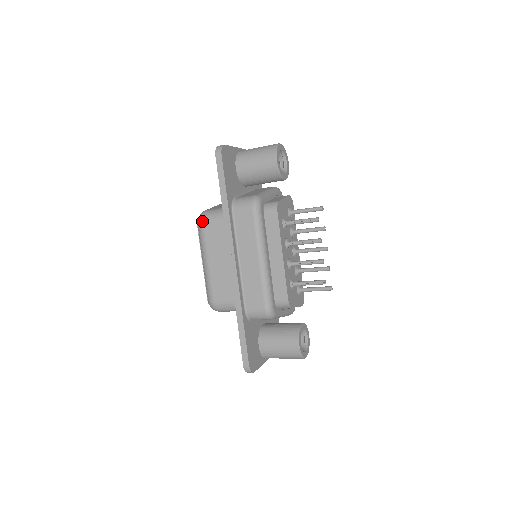
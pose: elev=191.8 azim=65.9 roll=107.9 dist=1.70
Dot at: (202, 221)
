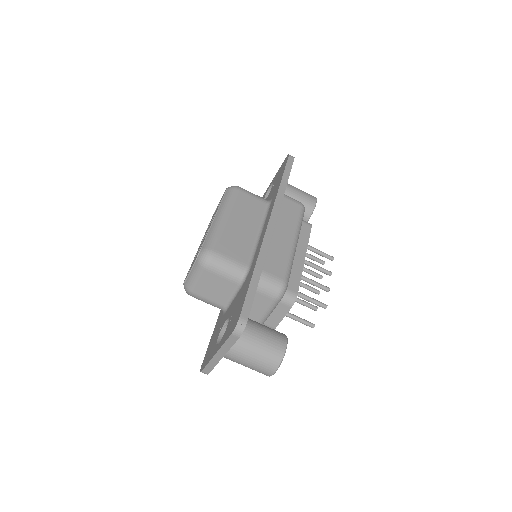
Dot at: (239, 188)
